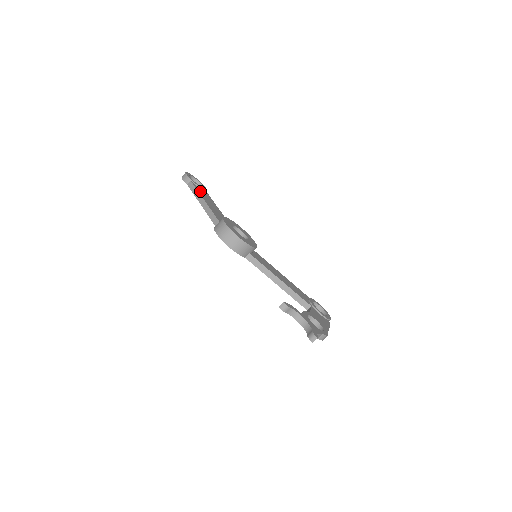
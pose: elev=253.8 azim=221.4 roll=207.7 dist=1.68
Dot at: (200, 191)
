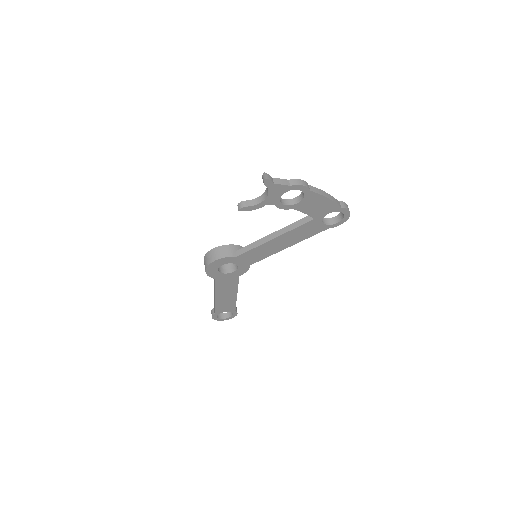
Dot at: occluded
